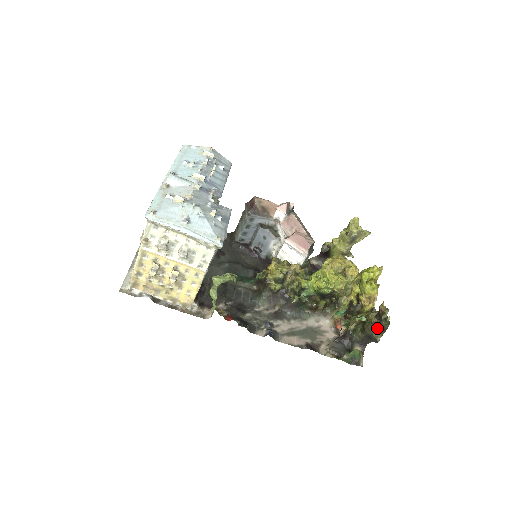
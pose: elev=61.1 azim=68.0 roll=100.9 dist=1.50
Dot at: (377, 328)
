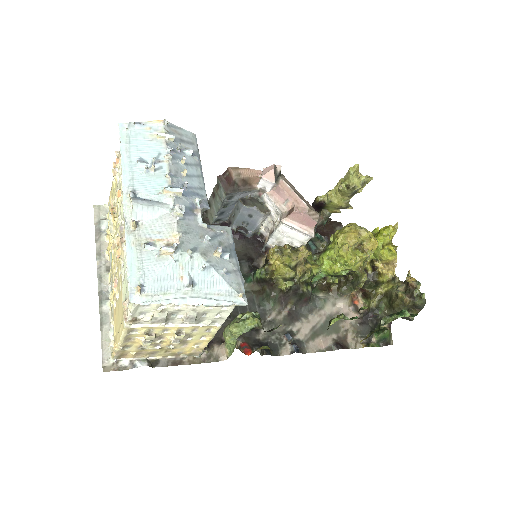
Dot at: (410, 307)
